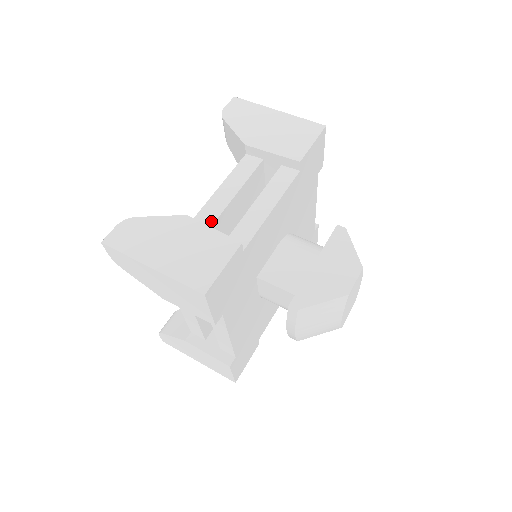
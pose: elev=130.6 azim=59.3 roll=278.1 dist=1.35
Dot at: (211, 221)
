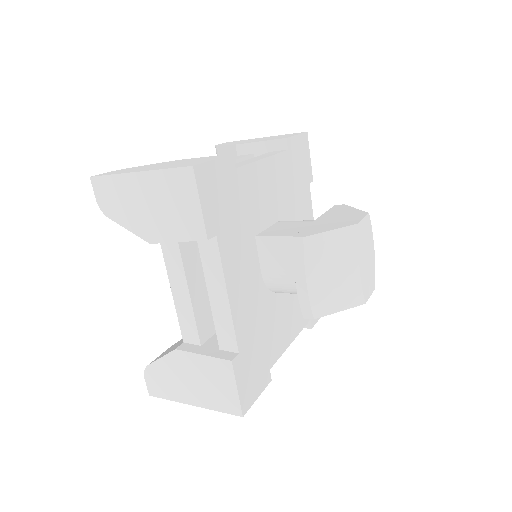
Dot at: occluded
